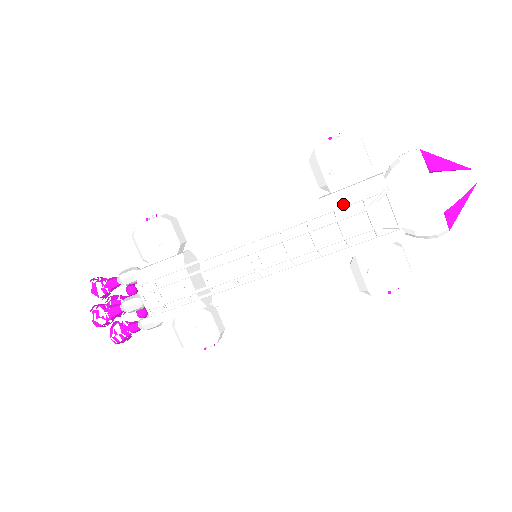
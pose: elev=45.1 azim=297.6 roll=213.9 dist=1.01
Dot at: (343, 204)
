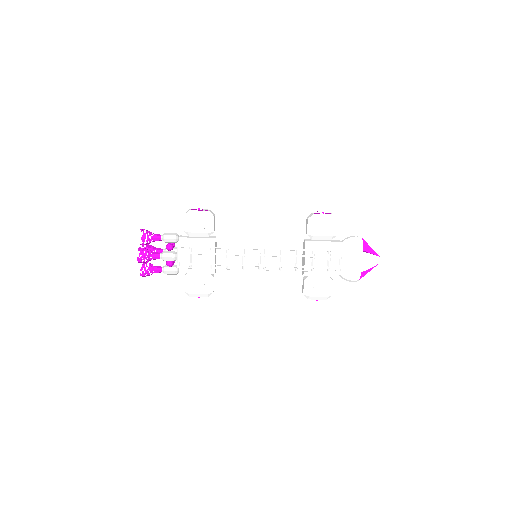
Dot at: (318, 249)
